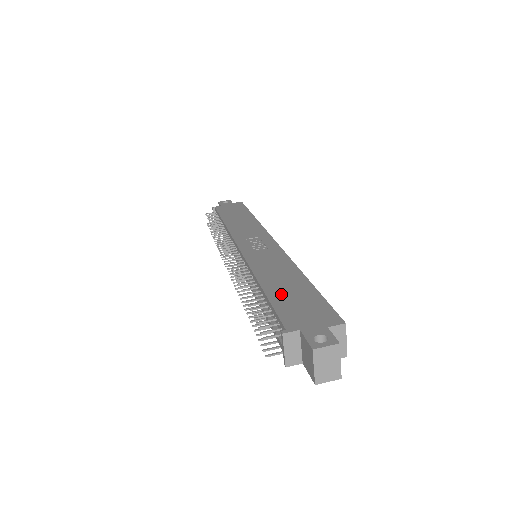
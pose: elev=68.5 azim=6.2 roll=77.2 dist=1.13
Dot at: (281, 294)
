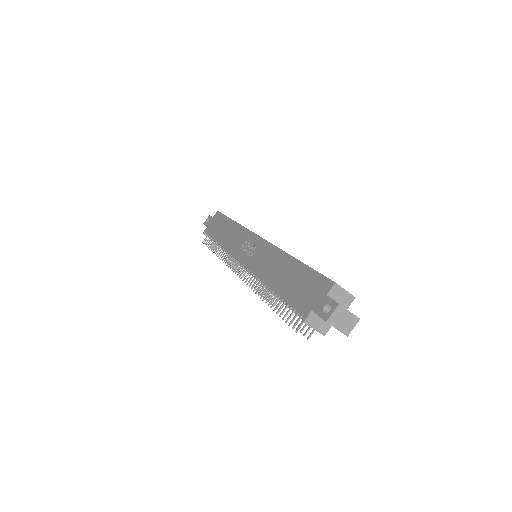
Dot at: (286, 287)
